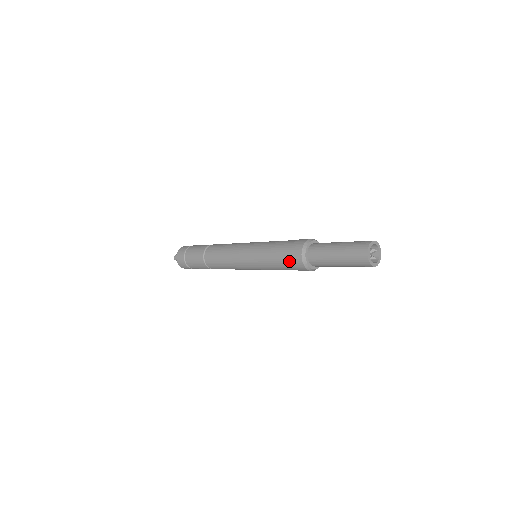
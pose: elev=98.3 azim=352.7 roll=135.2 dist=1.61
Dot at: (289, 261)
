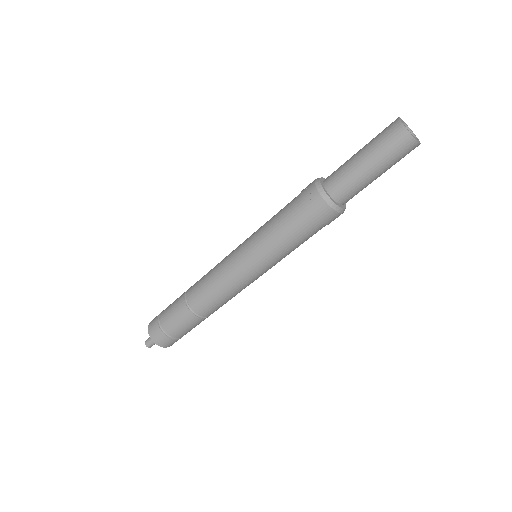
Dot at: (320, 227)
